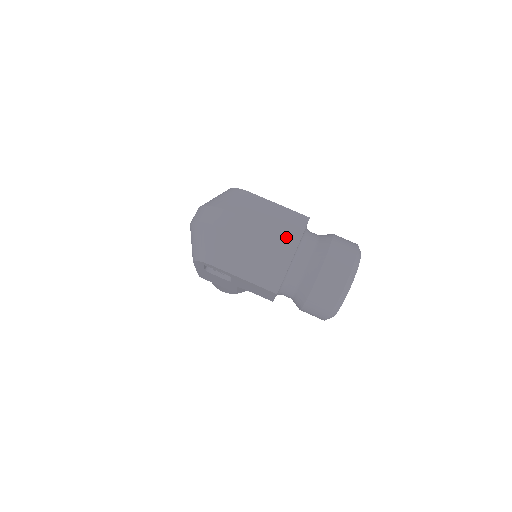
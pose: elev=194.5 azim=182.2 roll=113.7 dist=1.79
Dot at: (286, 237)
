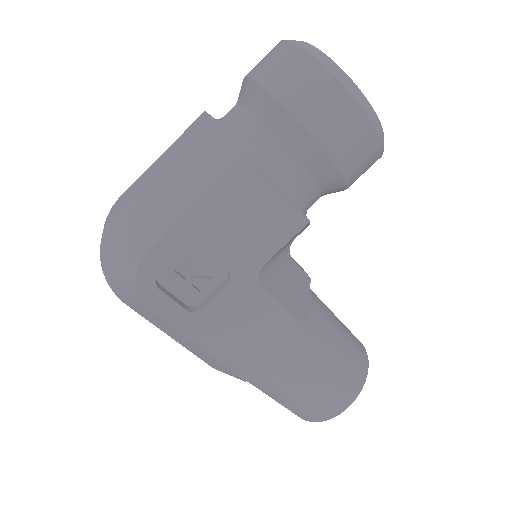
Dot at: (187, 129)
